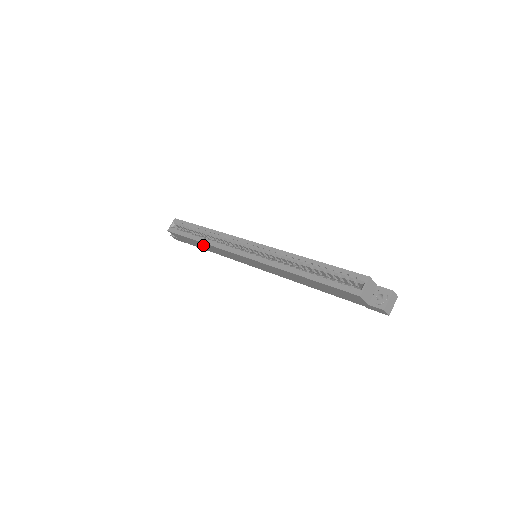
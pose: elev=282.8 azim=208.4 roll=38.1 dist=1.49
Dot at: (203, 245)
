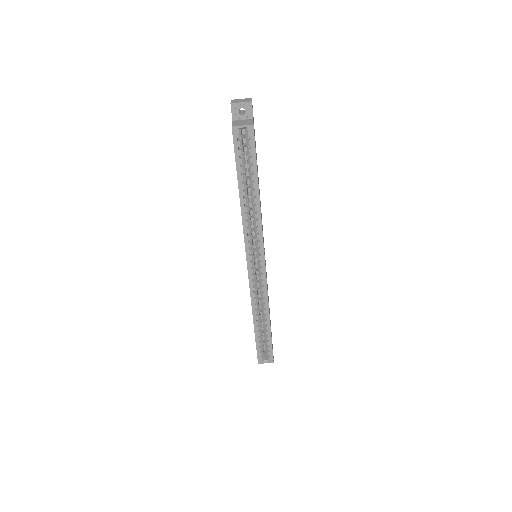
Dot at: occluded
